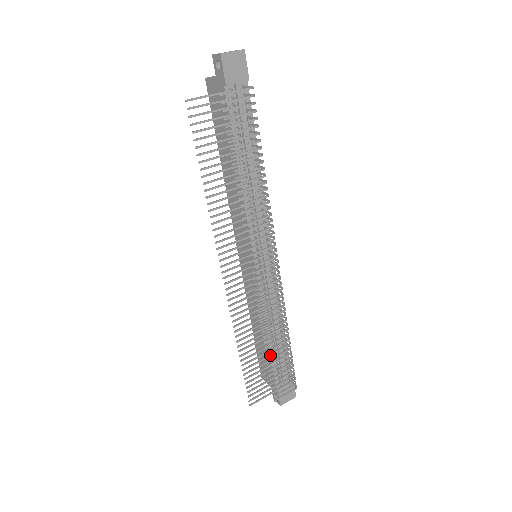
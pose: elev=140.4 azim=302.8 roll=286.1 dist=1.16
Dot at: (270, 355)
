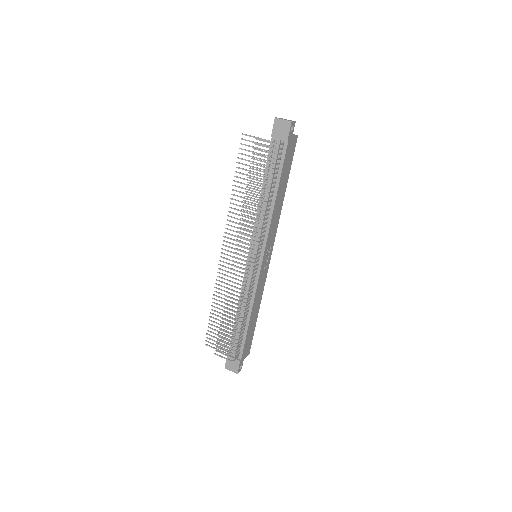
Dot at: (224, 319)
